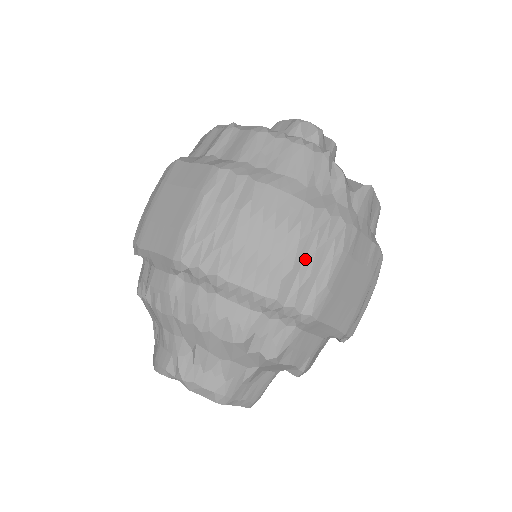
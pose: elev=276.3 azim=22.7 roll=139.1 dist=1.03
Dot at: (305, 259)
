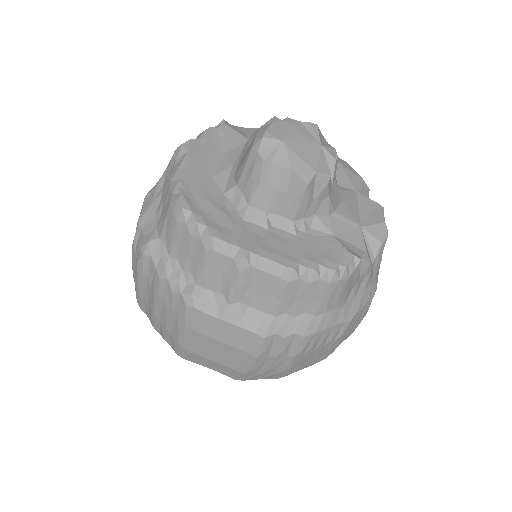
Dot at: (342, 340)
